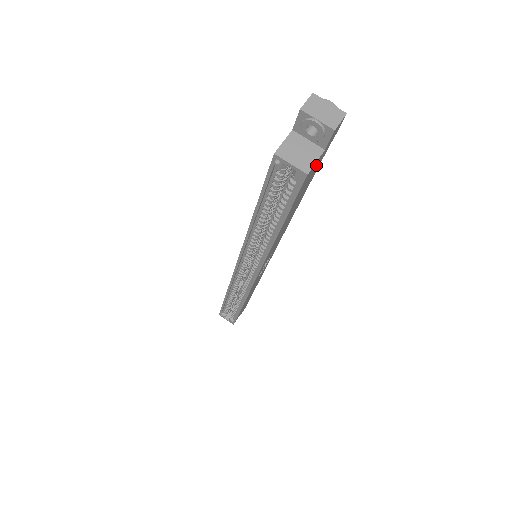
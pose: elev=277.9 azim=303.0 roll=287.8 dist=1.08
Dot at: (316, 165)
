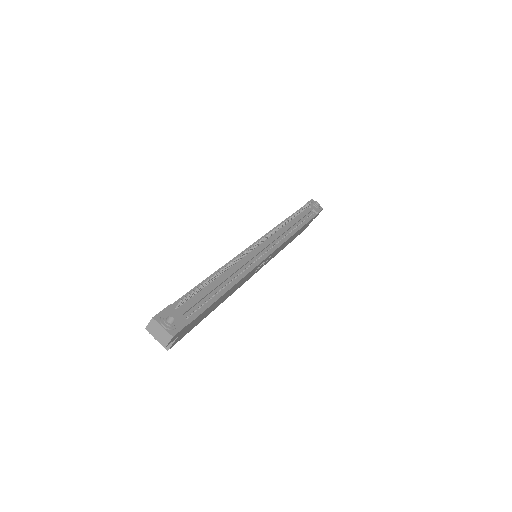
Dot at: (185, 331)
